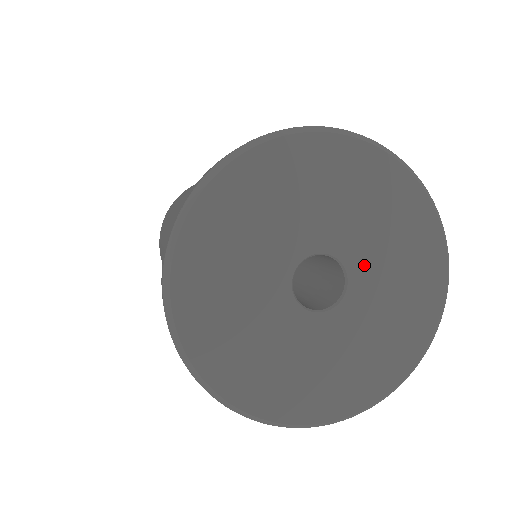
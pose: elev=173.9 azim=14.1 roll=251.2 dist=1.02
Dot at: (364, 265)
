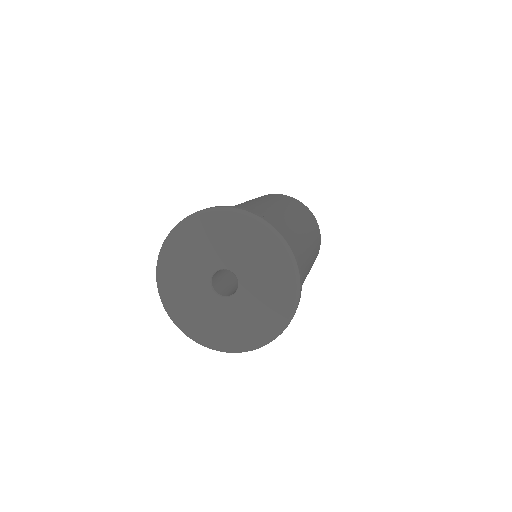
Dot at: (246, 294)
